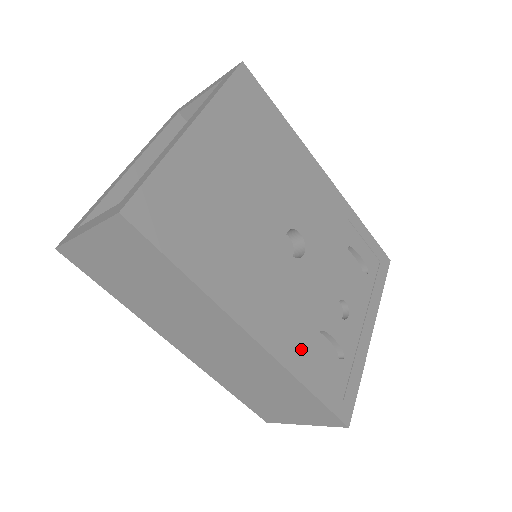
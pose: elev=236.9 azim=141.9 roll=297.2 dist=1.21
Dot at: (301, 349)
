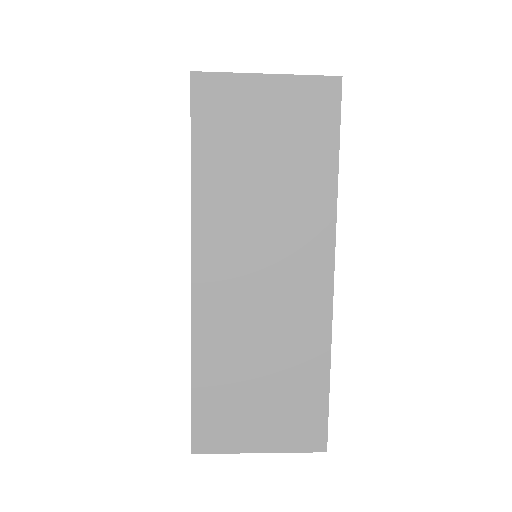
Dot at: occluded
